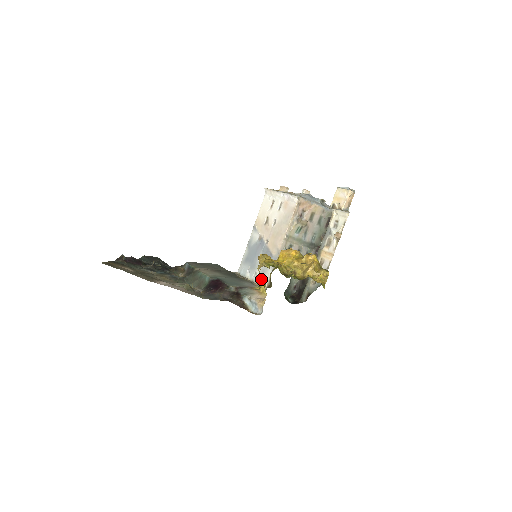
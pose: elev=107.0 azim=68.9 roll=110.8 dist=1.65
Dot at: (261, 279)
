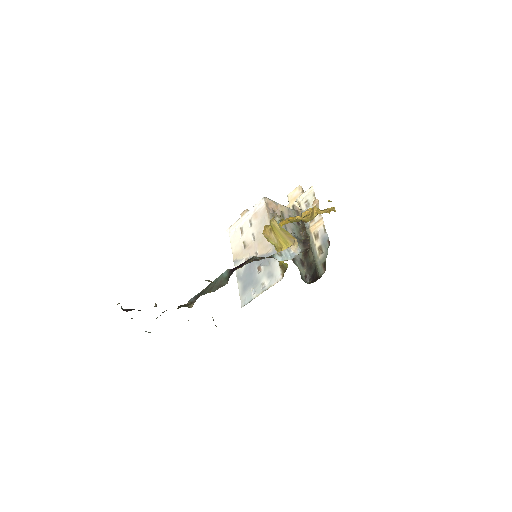
Dot at: (272, 280)
